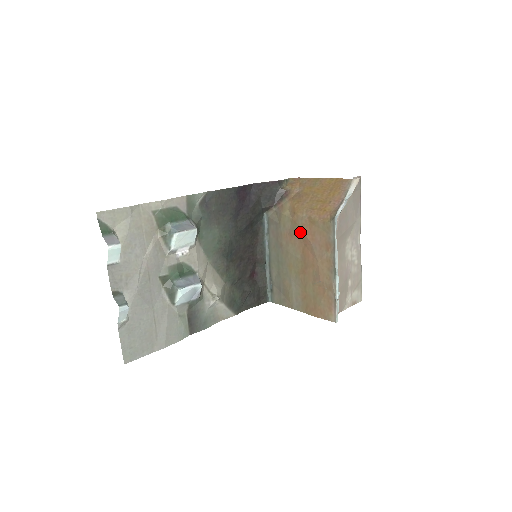
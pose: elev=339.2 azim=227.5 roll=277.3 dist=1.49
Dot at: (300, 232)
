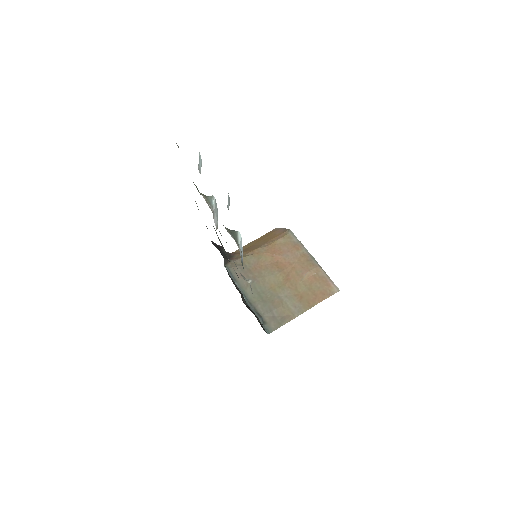
Dot at: (267, 256)
